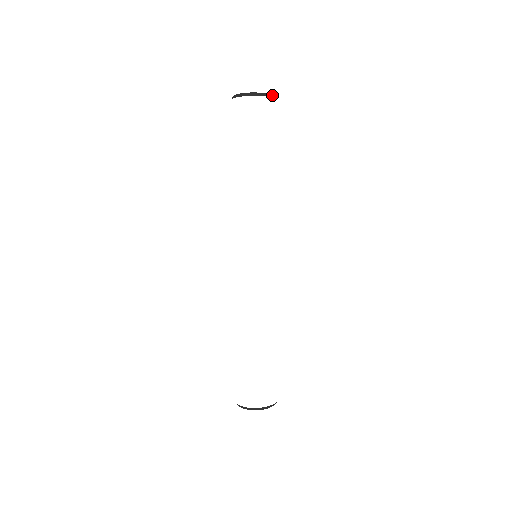
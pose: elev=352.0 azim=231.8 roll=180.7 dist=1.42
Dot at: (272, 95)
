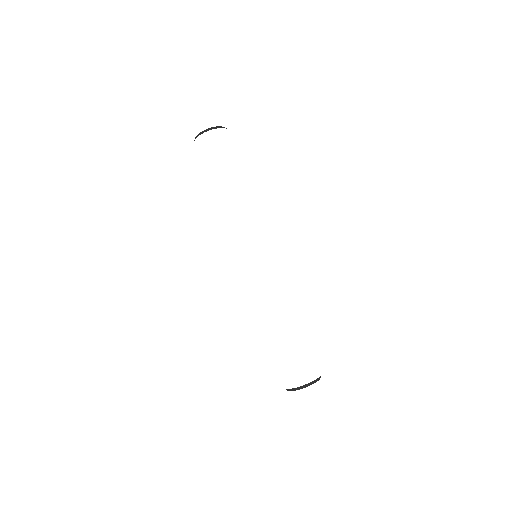
Dot at: occluded
